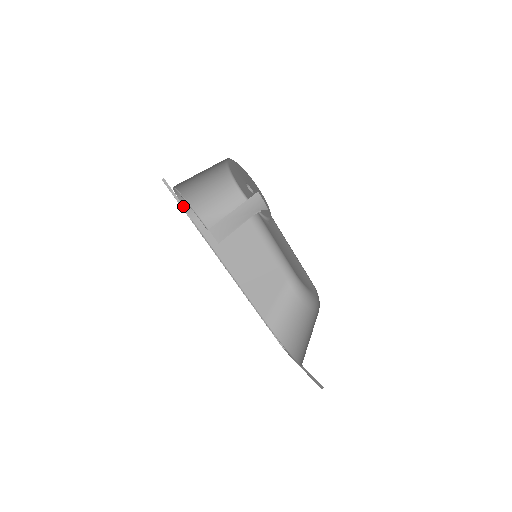
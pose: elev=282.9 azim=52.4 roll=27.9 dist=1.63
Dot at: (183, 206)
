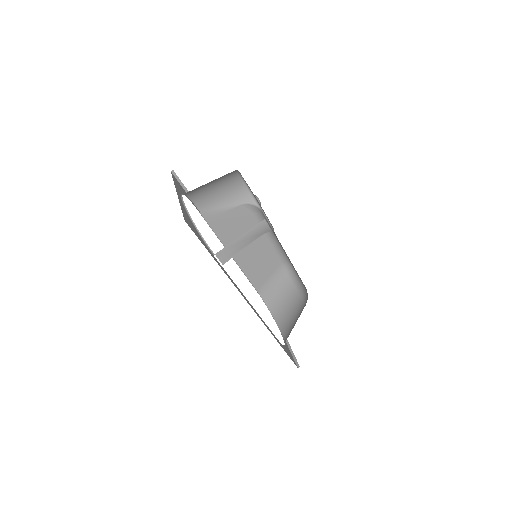
Dot at: occluded
